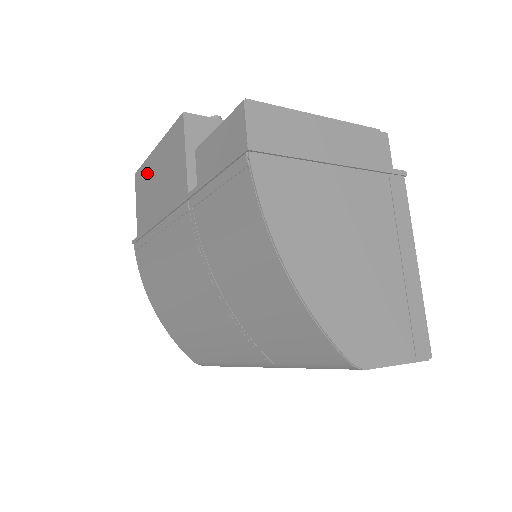
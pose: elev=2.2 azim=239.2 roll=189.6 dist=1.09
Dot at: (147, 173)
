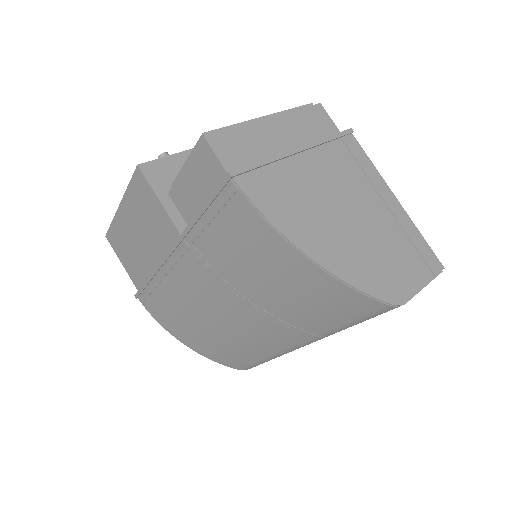
Dot at: (120, 231)
